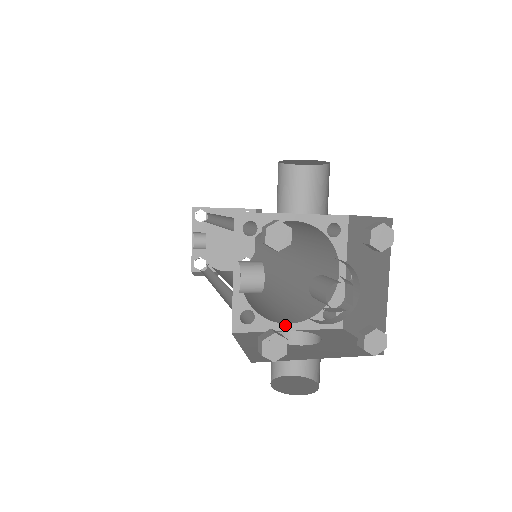
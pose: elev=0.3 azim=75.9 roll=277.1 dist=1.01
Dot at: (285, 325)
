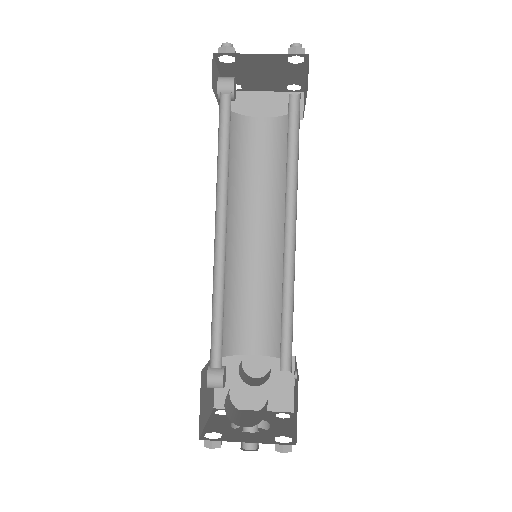
Dot at: occluded
